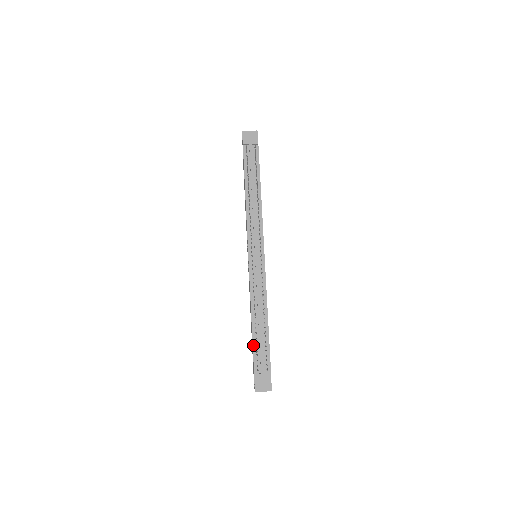
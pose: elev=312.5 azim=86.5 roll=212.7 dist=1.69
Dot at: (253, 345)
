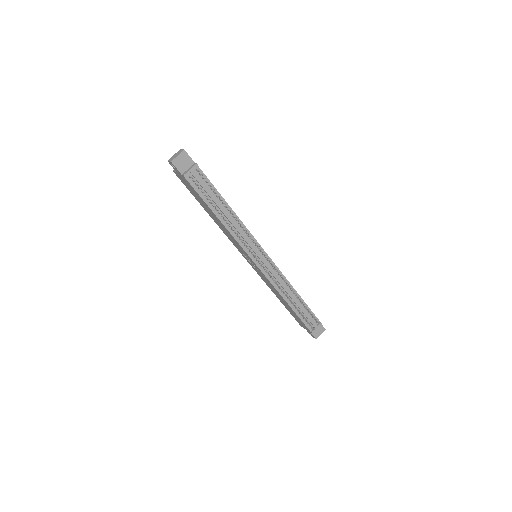
Dot at: (299, 317)
